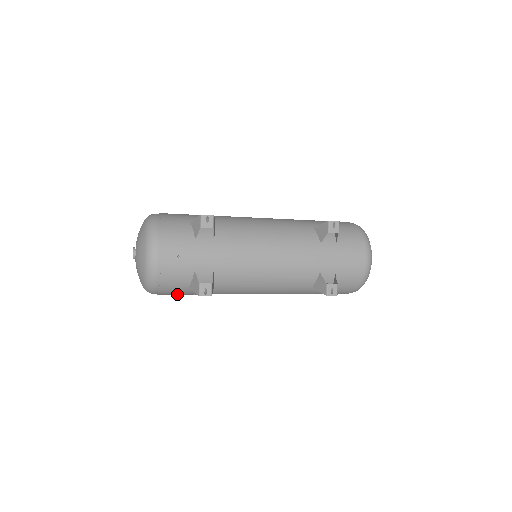
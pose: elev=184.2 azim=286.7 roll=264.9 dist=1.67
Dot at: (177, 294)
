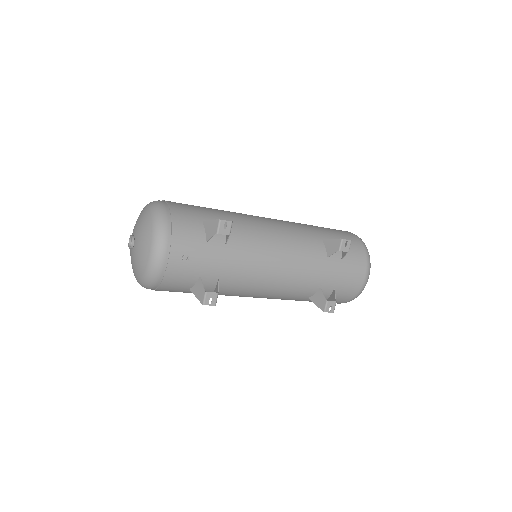
Dot at: occluded
